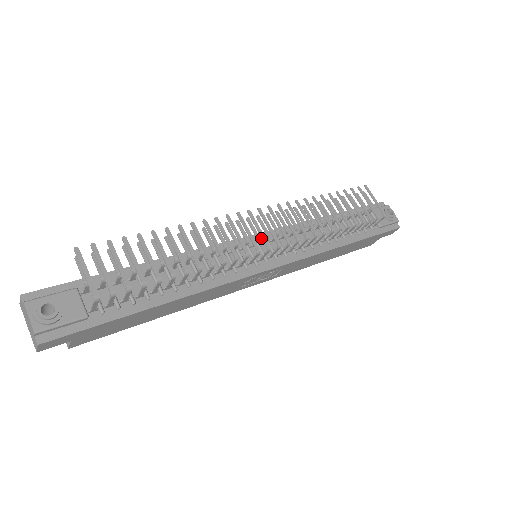
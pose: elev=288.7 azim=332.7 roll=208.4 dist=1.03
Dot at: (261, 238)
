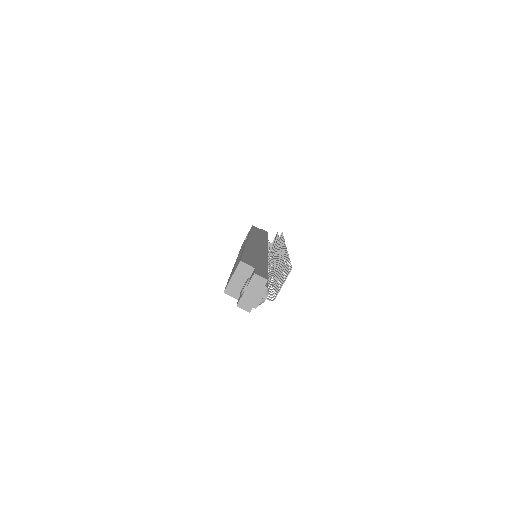
Dot at: occluded
